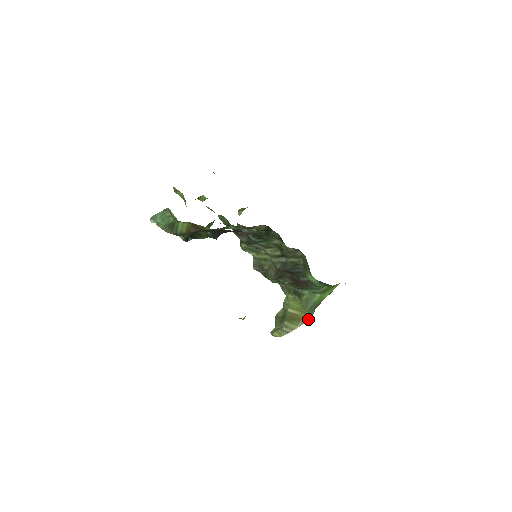
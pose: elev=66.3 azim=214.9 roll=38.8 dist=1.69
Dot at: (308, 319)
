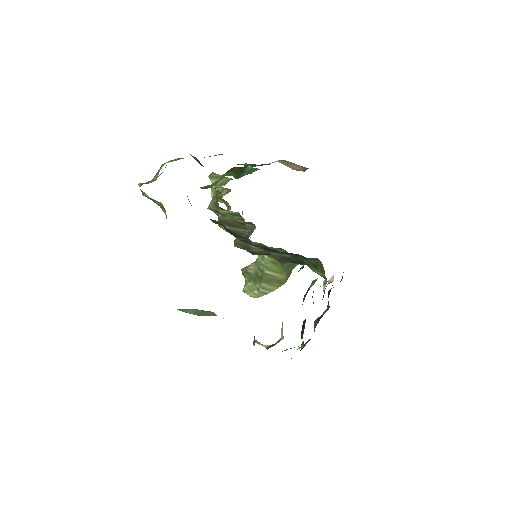
Dot at: (287, 279)
